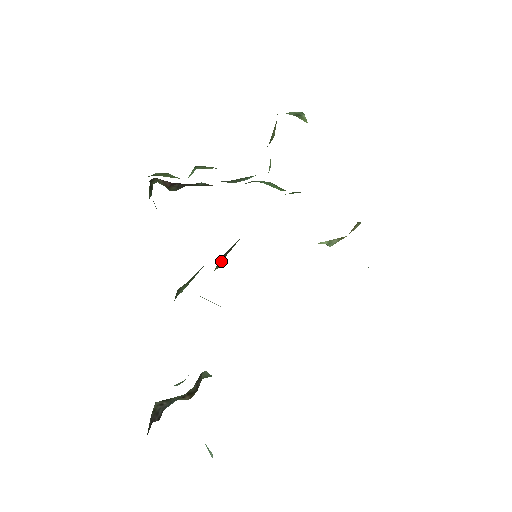
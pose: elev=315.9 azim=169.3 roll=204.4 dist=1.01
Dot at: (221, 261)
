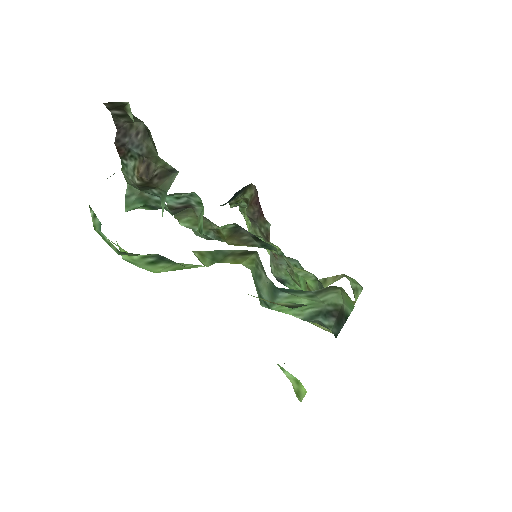
Dot at: (233, 235)
